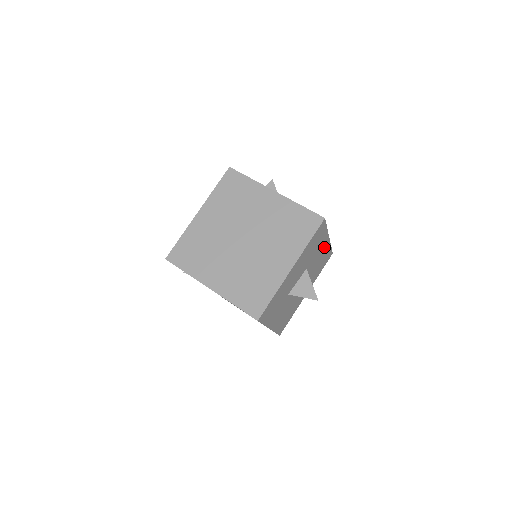
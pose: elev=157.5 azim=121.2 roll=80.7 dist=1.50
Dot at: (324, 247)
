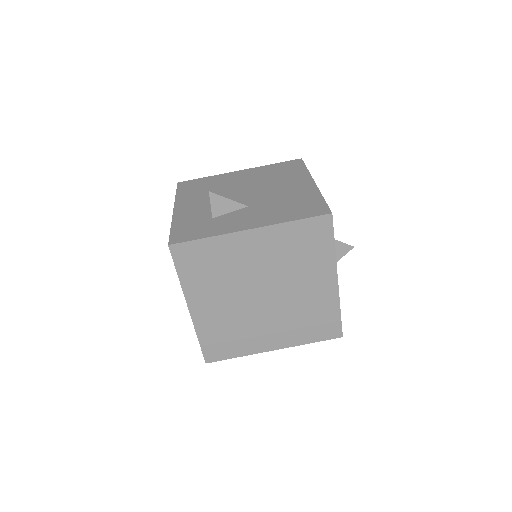
Dot at: occluded
